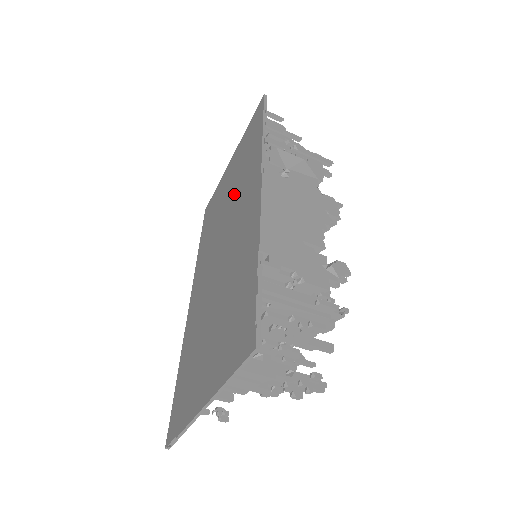
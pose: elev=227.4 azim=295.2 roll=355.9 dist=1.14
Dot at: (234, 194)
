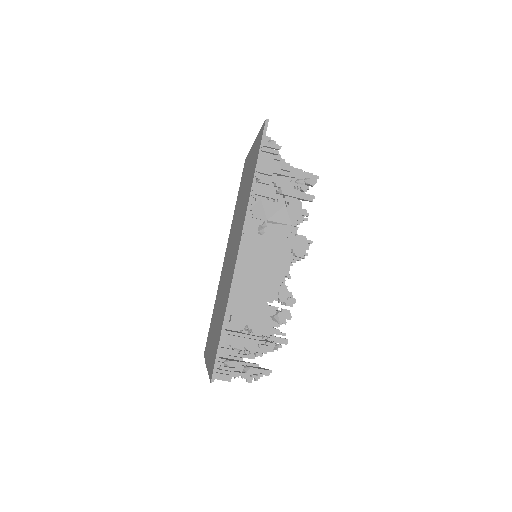
Dot at: (242, 207)
